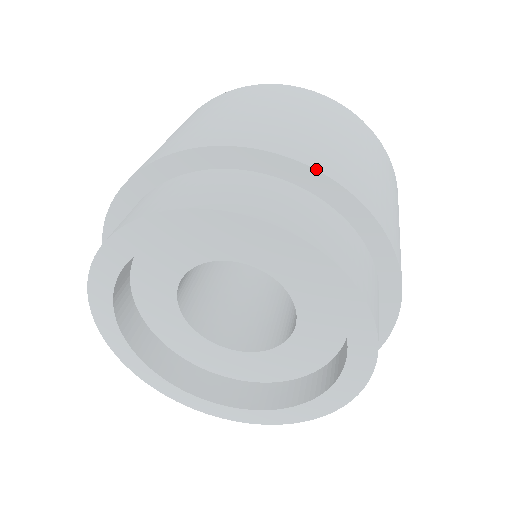
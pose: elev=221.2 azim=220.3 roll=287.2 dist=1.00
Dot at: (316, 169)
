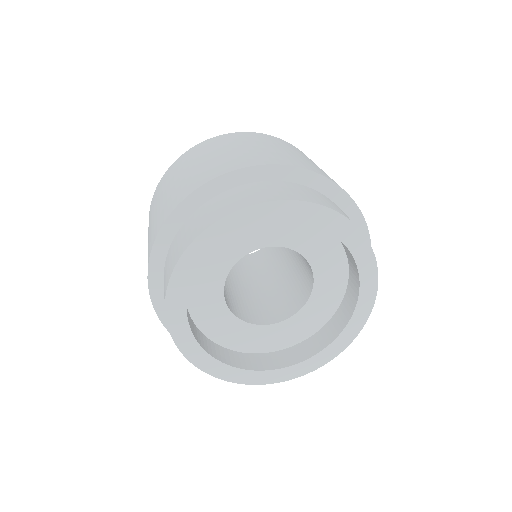
Dot at: occluded
